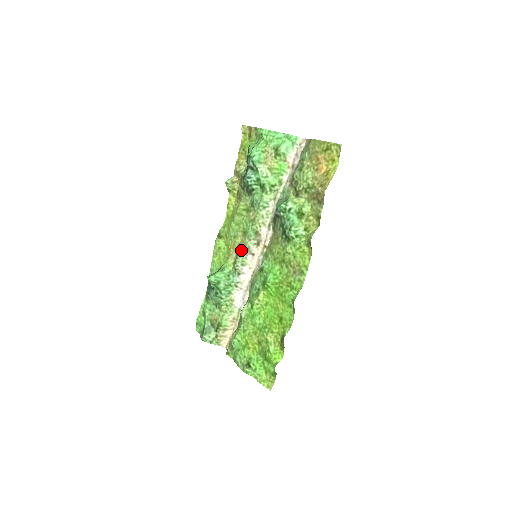
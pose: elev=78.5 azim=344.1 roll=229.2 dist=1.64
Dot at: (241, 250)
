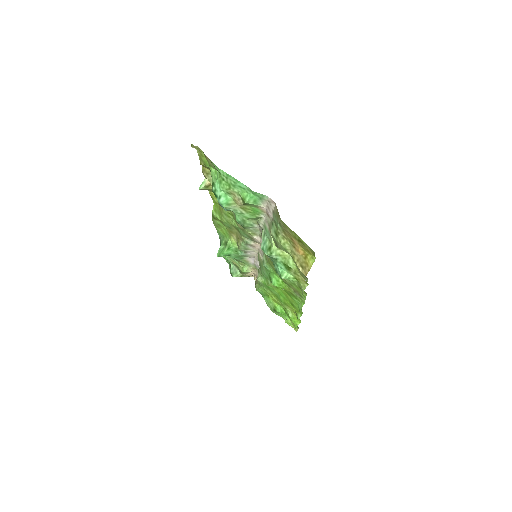
Dot at: (240, 240)
